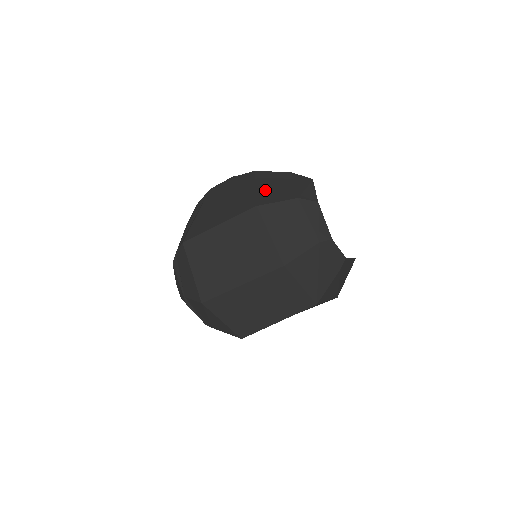
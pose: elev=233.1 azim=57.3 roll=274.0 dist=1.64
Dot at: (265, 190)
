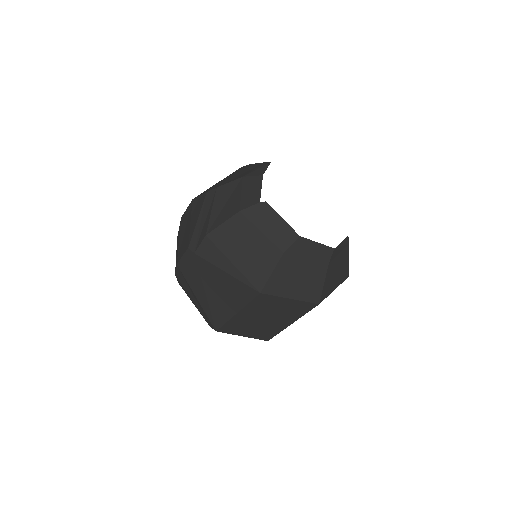
Dot at: (245, 263)
